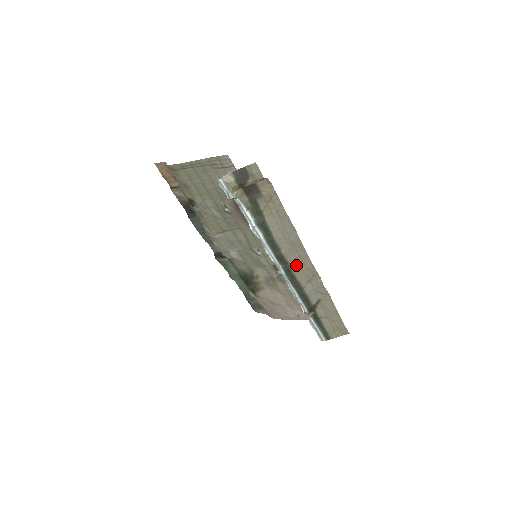
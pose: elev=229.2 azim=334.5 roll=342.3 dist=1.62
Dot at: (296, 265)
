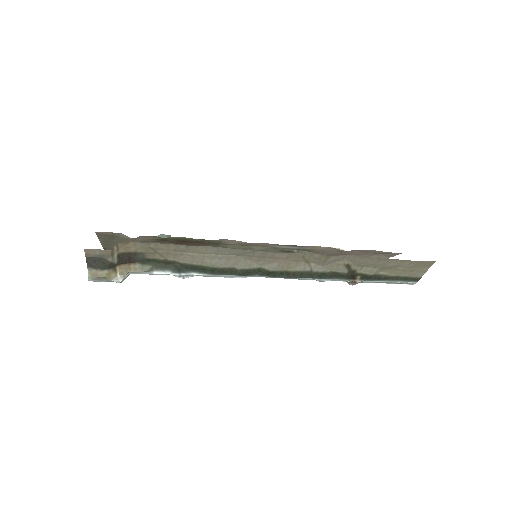
Dot at: (270, 264)
